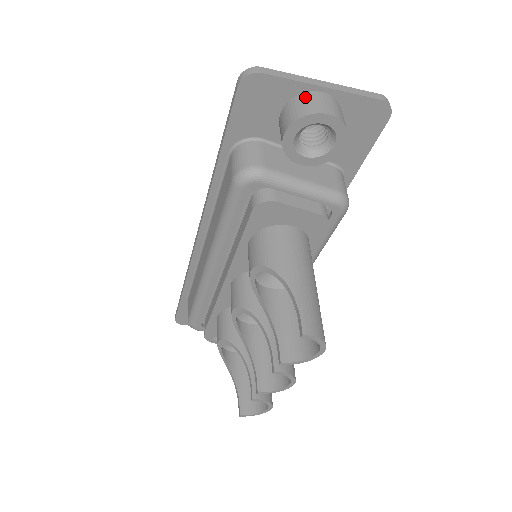
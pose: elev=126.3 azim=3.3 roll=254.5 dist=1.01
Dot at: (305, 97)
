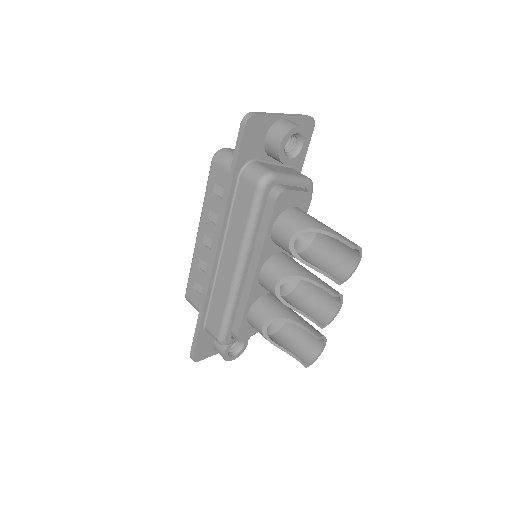
Dot at: (279, 123)
